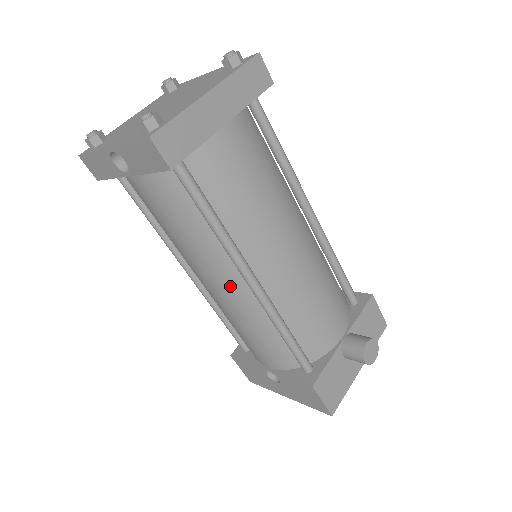
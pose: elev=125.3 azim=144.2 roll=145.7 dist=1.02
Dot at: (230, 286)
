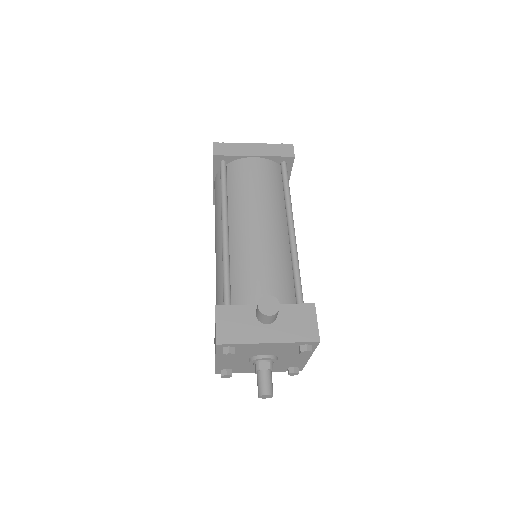
Dot at: (219, 239)
